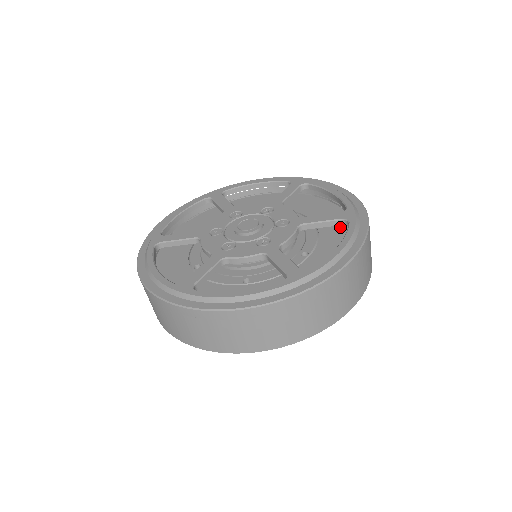
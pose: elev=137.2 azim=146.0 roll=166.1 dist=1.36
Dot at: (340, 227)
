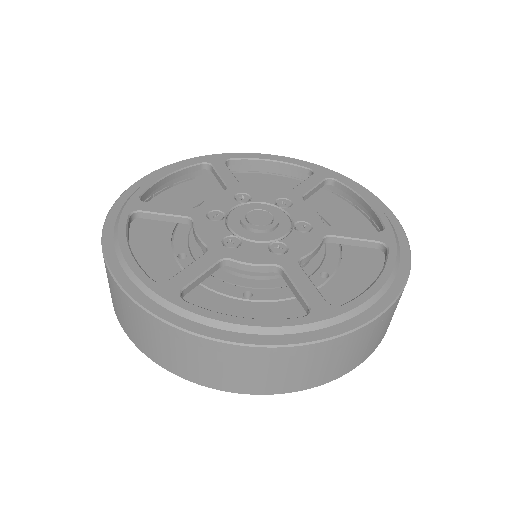
Dot at: occluded
